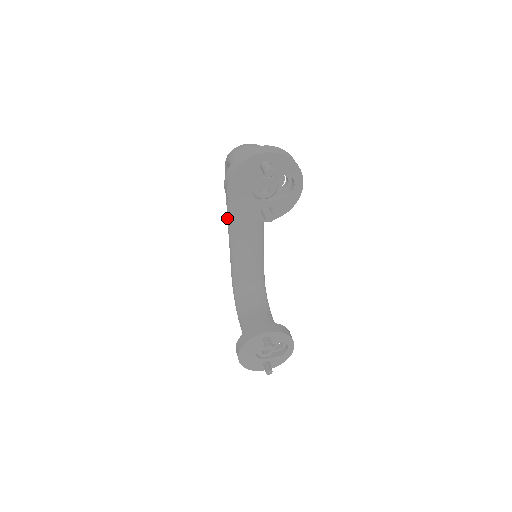
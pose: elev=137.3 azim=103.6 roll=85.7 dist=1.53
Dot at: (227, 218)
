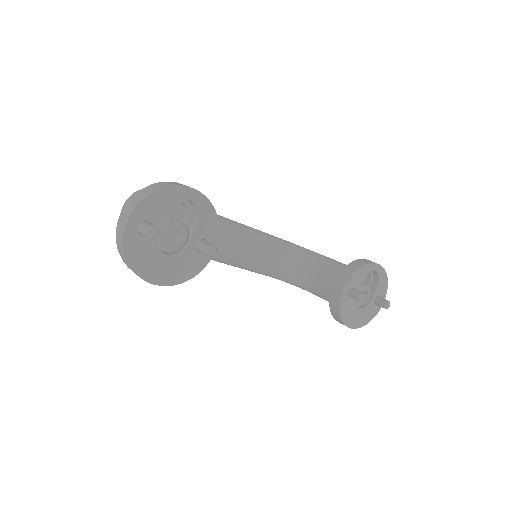
Dot at: occluded
